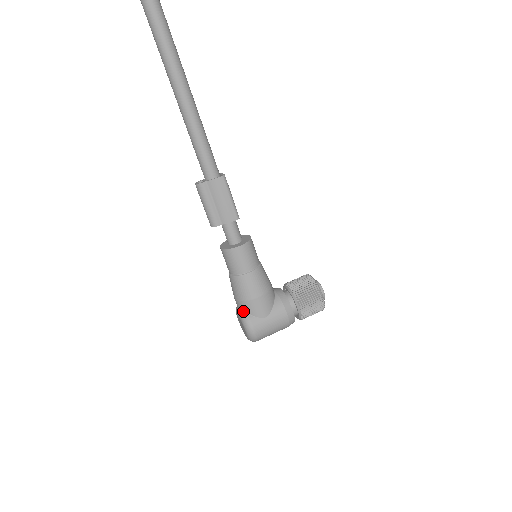
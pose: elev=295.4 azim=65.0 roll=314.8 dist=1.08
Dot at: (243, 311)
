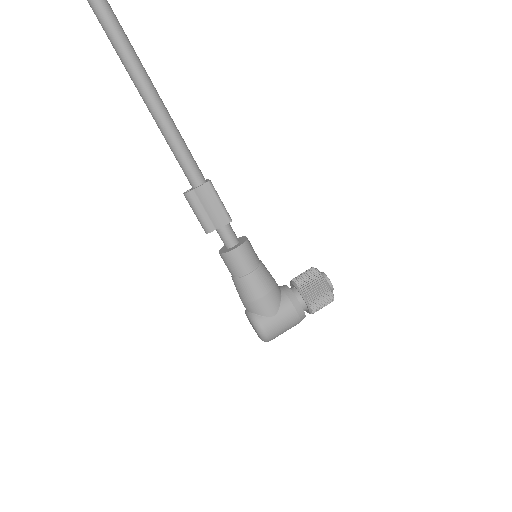
Dot at: (251, 312)
